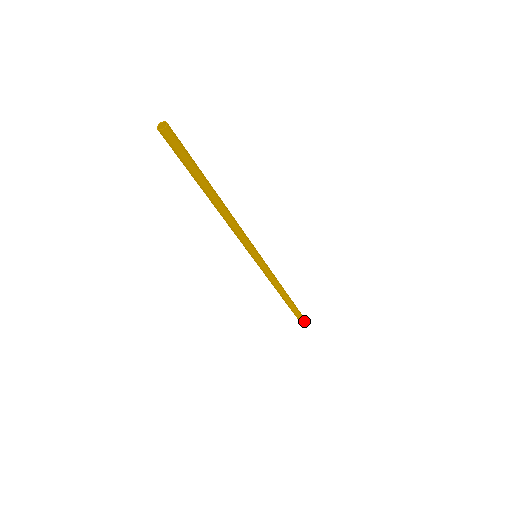
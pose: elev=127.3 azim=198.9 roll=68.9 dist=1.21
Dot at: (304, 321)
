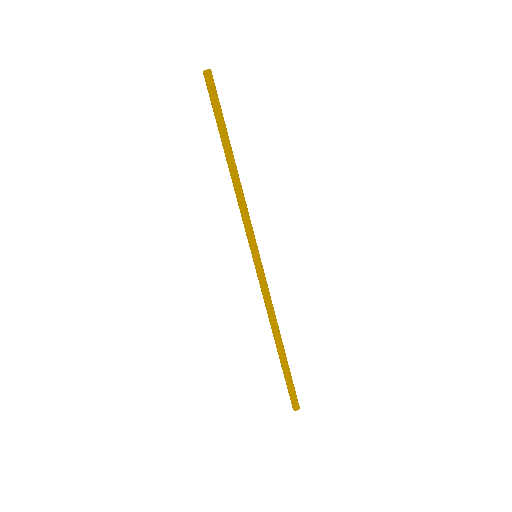
Dot at: occluded
